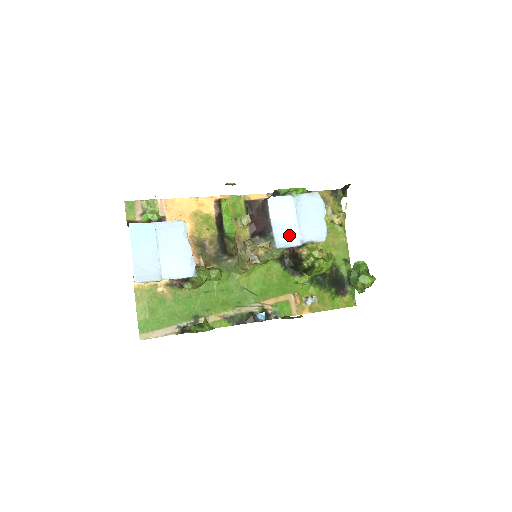
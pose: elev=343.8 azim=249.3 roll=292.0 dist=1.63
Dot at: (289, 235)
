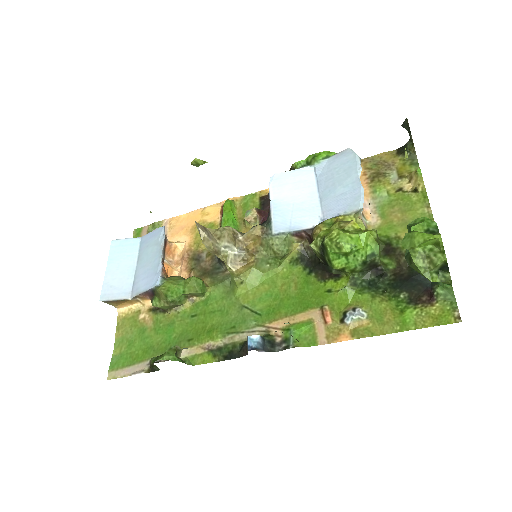
Dot at: (300, 215)
